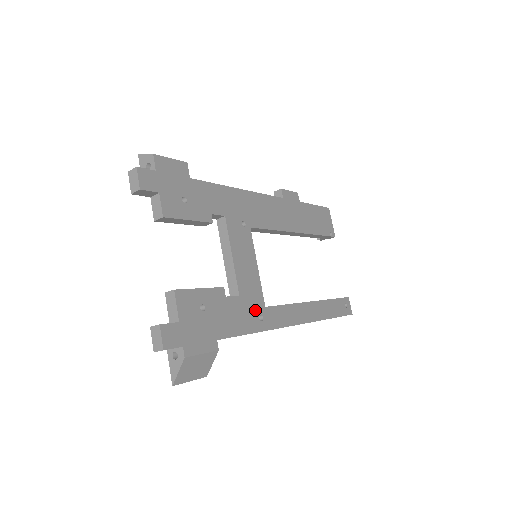
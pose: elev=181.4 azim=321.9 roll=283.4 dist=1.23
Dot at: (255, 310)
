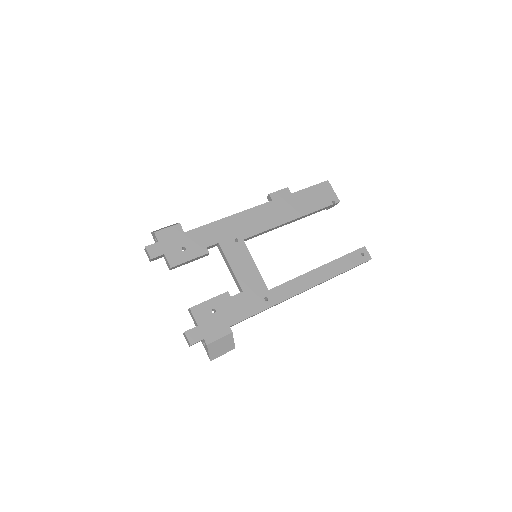
Dot at: (259, 296)
